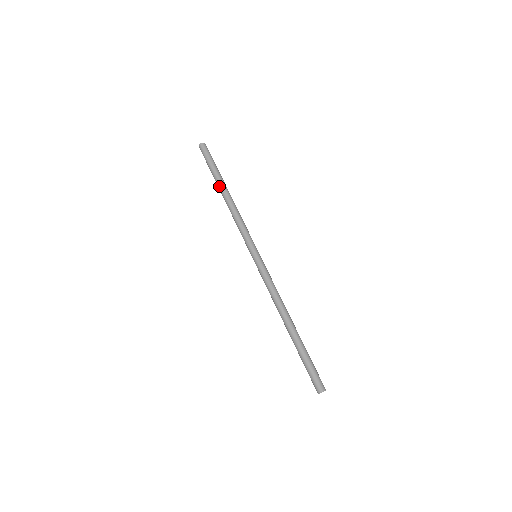
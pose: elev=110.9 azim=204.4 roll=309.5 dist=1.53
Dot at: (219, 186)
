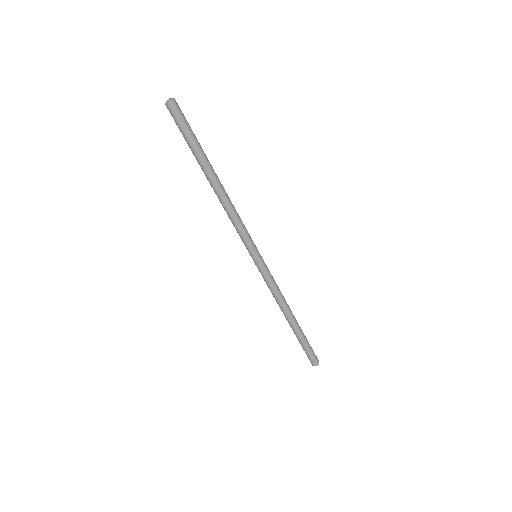
Dot at: occluded
